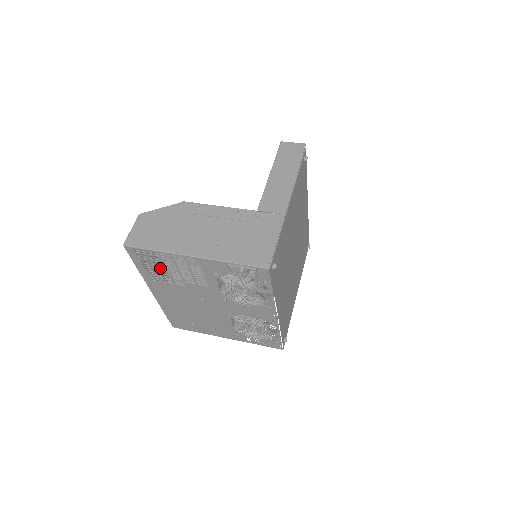
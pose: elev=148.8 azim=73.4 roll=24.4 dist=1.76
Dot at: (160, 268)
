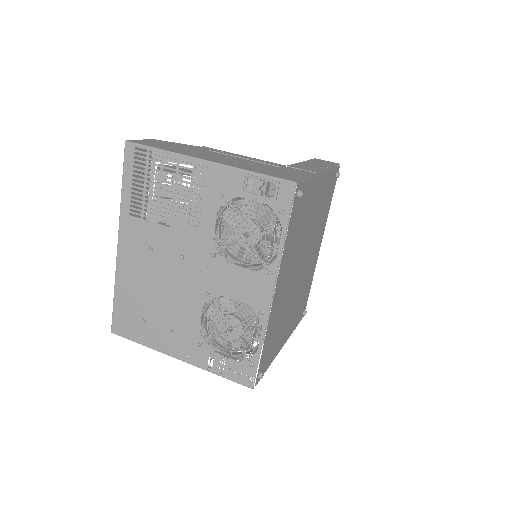
Dot at: (152, 187)
